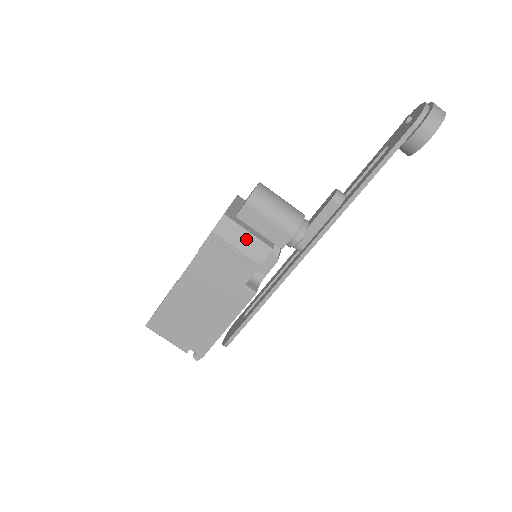
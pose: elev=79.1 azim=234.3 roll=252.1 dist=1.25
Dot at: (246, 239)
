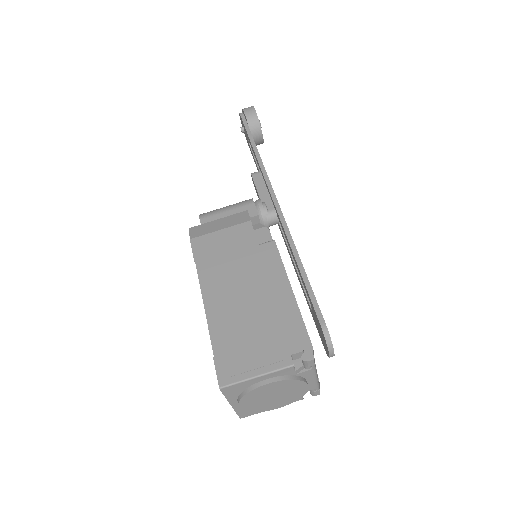
Dot at: (221, 222)
